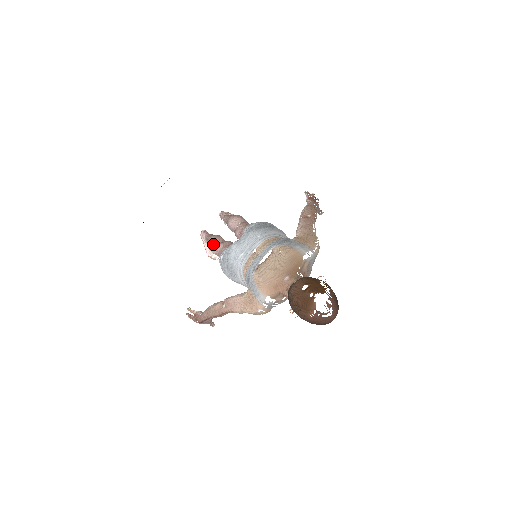
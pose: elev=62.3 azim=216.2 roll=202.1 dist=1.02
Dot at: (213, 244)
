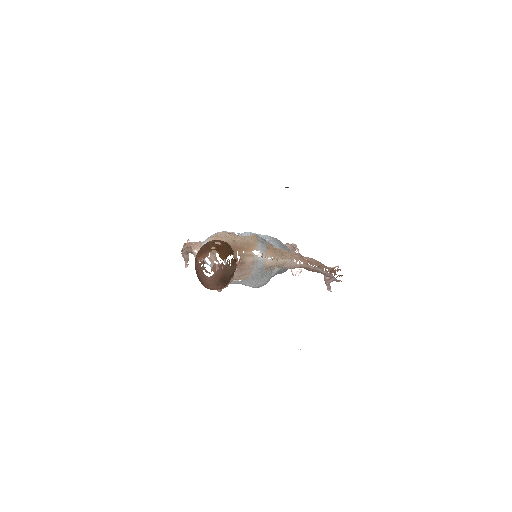
Dot at: occluded
